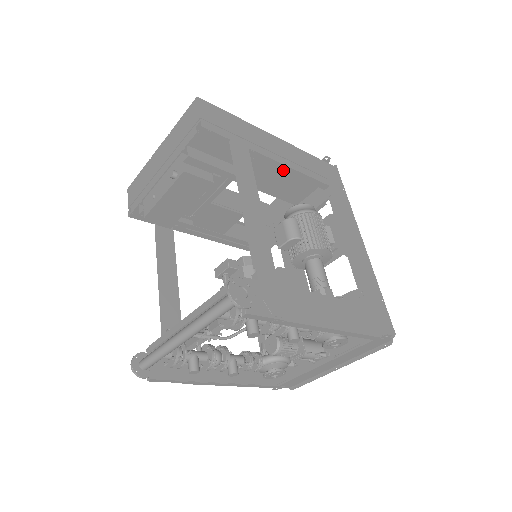
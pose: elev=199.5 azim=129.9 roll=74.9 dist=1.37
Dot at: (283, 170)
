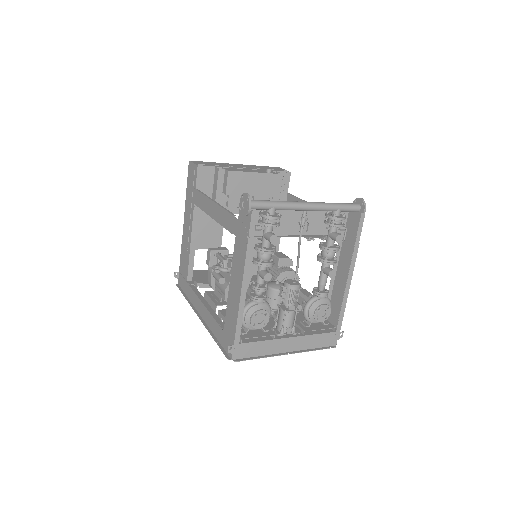
Dot at: occluded
